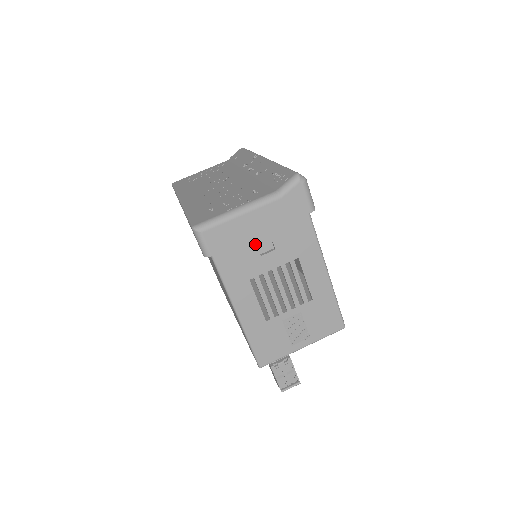
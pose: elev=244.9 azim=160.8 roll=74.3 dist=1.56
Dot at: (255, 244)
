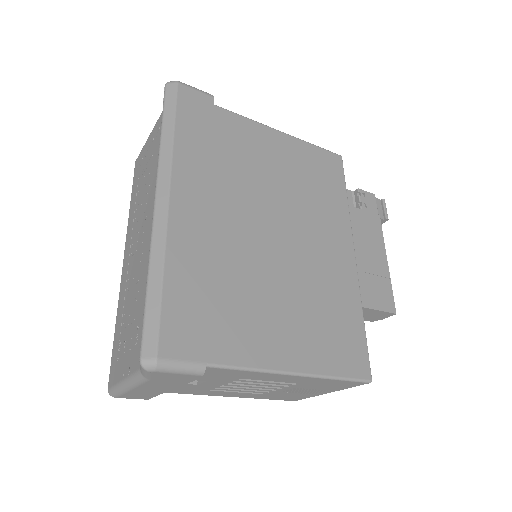
Dot at: occluded
